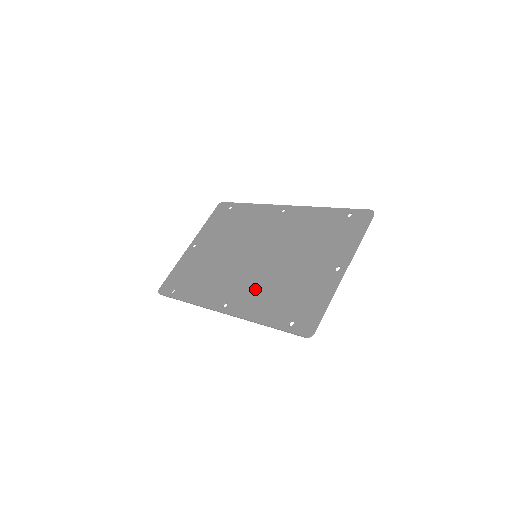
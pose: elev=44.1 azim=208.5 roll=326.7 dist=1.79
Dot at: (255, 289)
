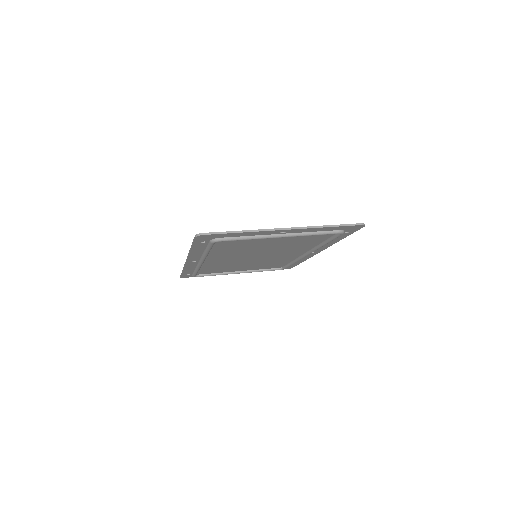
Dot at: occluded
